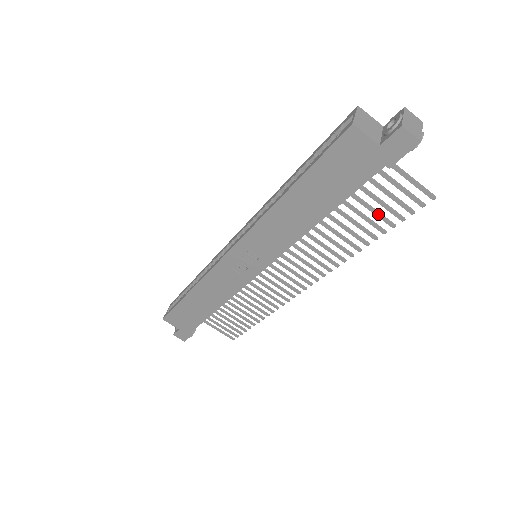
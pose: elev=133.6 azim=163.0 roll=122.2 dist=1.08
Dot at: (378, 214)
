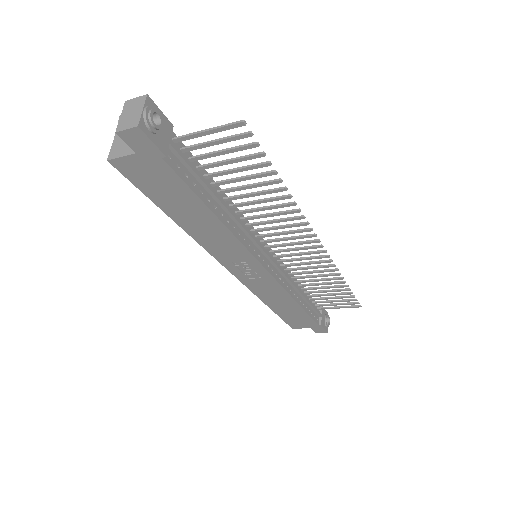
Dot at: (246, 169)
